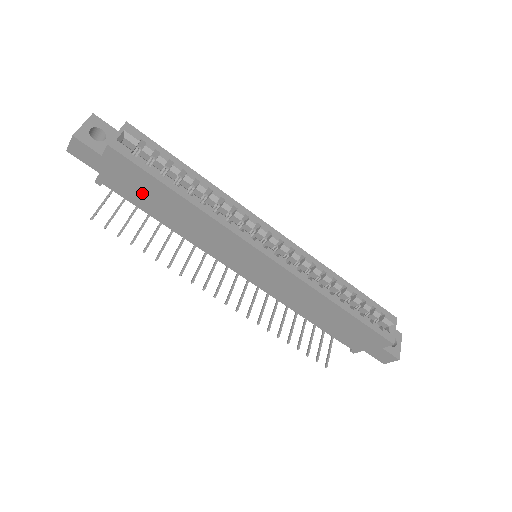
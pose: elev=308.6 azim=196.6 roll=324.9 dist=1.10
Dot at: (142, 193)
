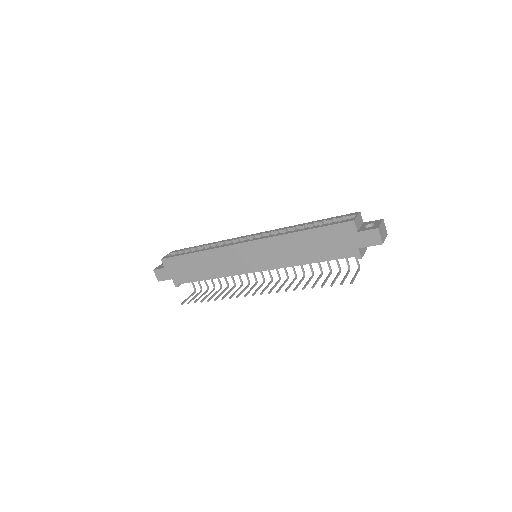
Dot at: (187, 270)
